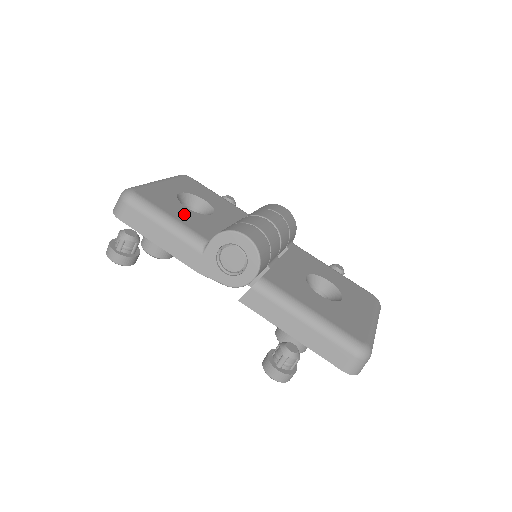
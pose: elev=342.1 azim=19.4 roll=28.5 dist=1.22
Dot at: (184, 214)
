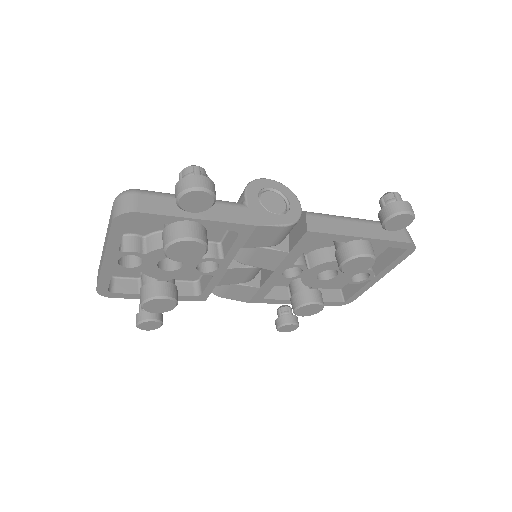
Dot at: occluded
